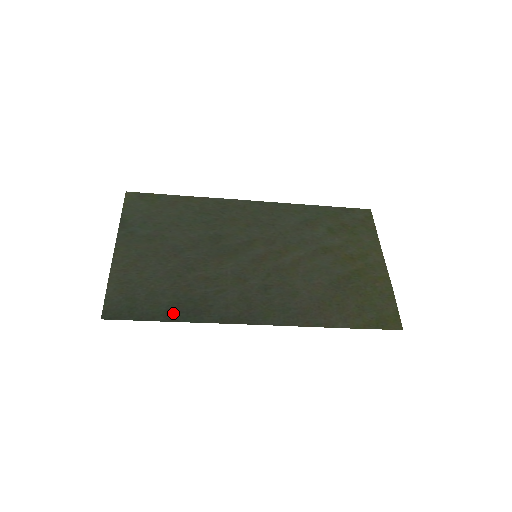
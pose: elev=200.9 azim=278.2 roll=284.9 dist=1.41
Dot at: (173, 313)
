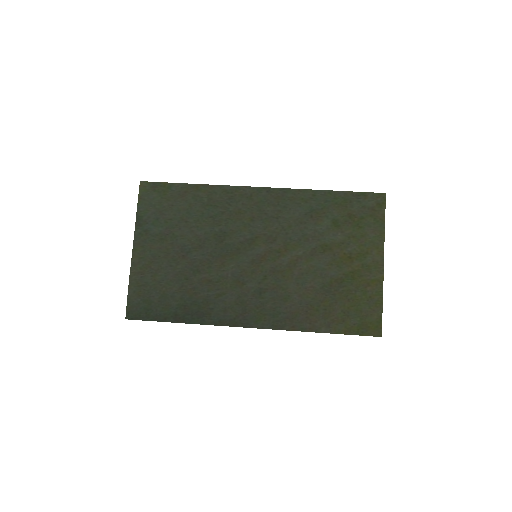
Dot at: (181, 315)
